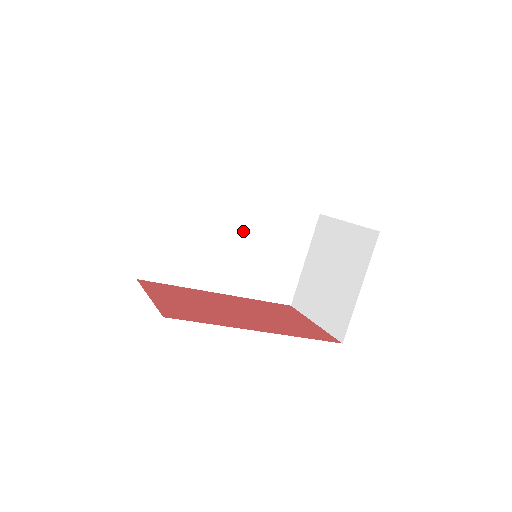
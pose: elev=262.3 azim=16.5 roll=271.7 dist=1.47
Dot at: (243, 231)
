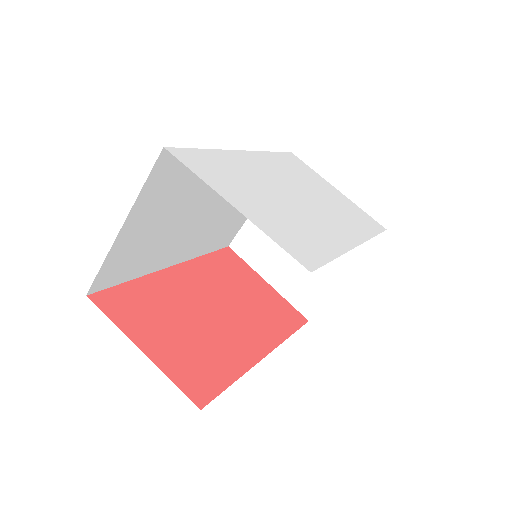
Dot at: (219, 195)
